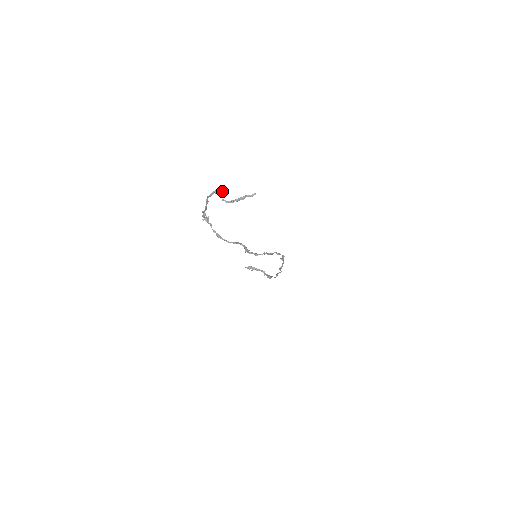
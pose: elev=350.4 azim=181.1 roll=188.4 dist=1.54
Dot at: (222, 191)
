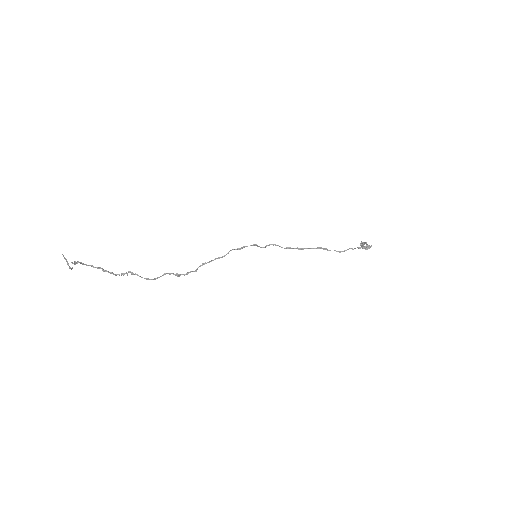
Dot at: (71, 262)
